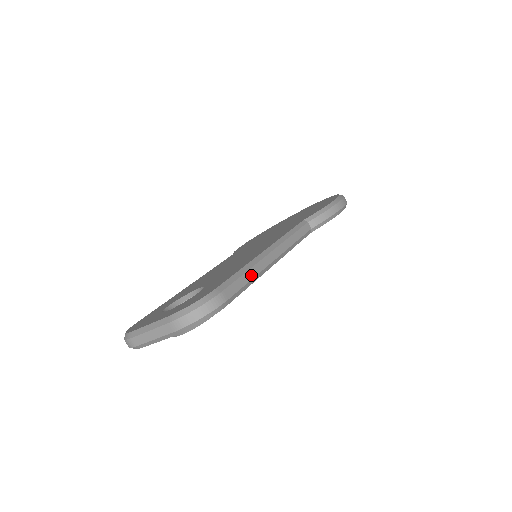
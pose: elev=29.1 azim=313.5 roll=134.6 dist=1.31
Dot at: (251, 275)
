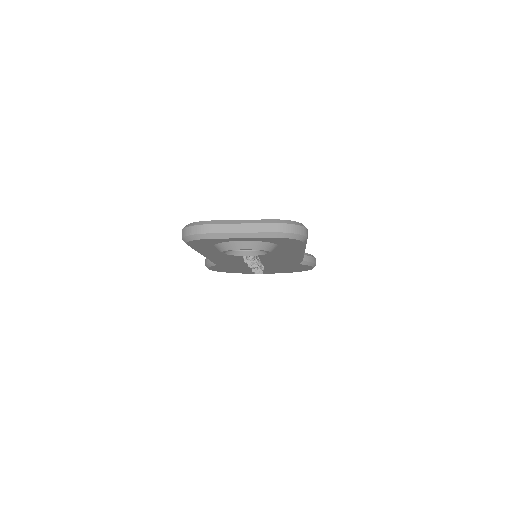
Dot at: occluded
